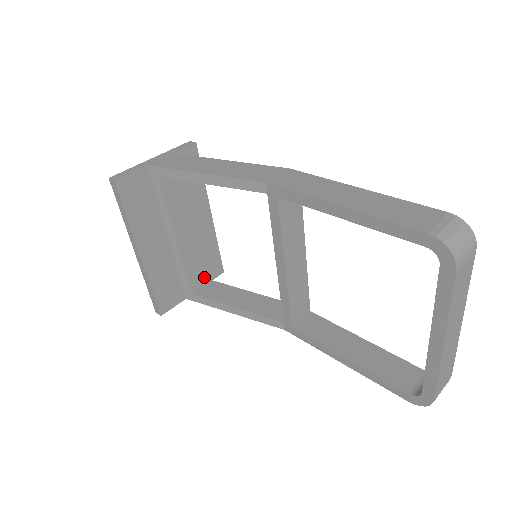
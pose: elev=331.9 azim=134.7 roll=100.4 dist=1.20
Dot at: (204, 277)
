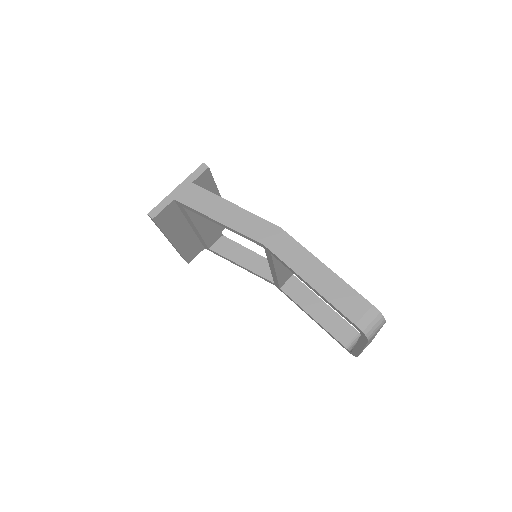
Dot at: (217, 236)
